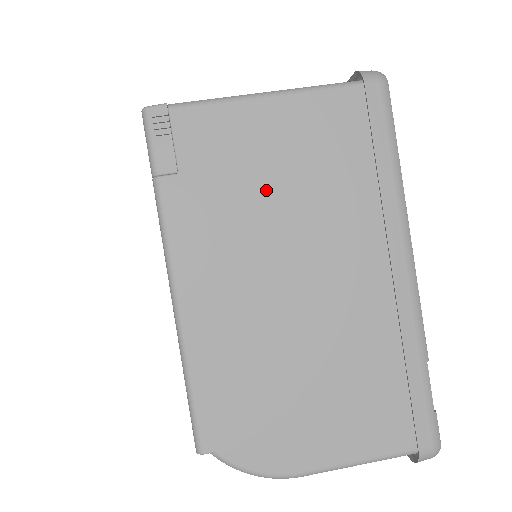
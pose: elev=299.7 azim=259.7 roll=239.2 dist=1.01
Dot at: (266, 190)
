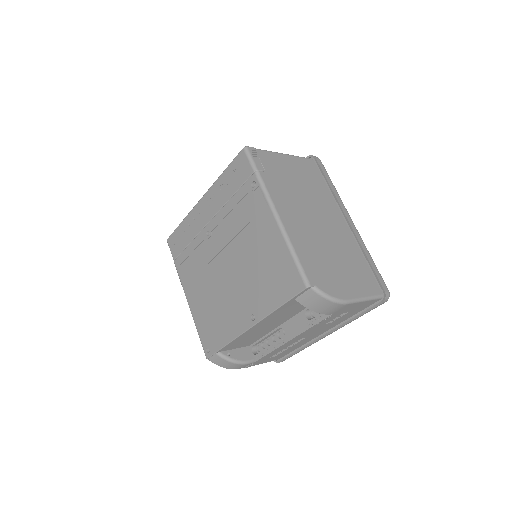
Dot at: (296, 185)
